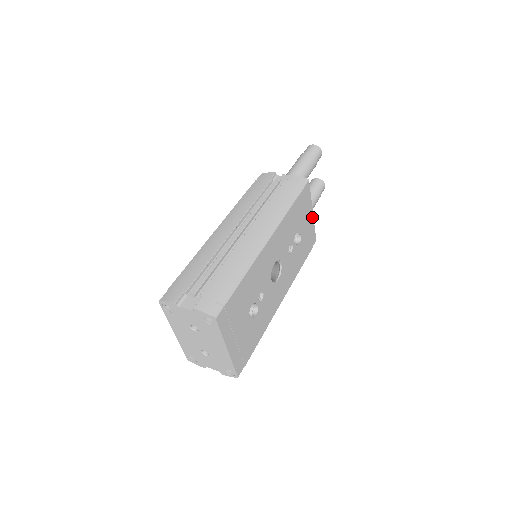
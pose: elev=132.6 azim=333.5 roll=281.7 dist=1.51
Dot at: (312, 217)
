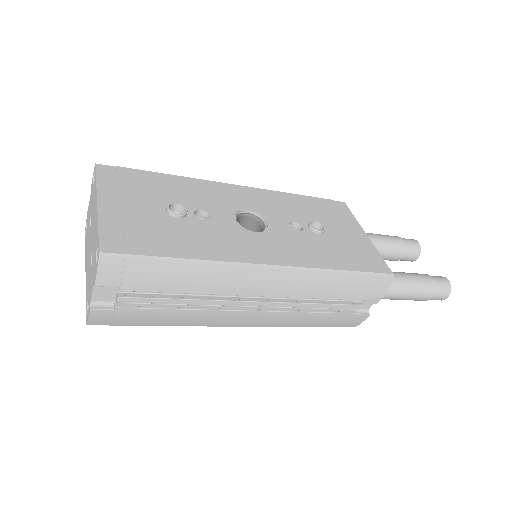
Dot at: (367, 240)
